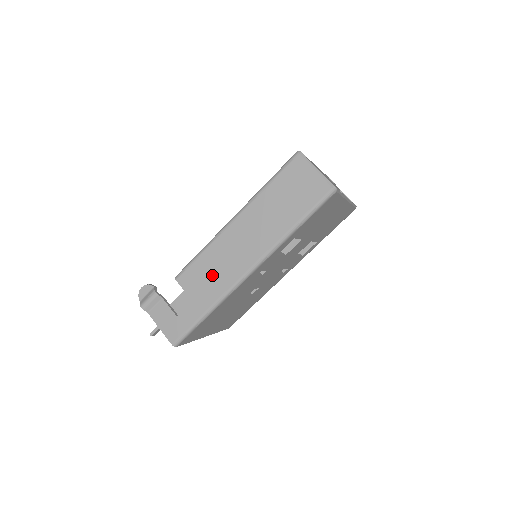
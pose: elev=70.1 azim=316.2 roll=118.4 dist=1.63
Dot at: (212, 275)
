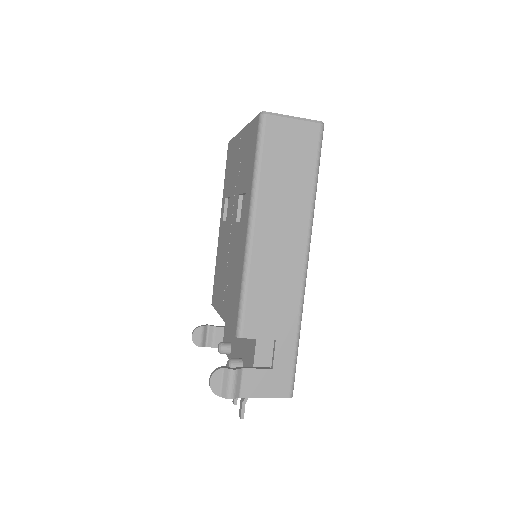
Dot at: (275, 298)
